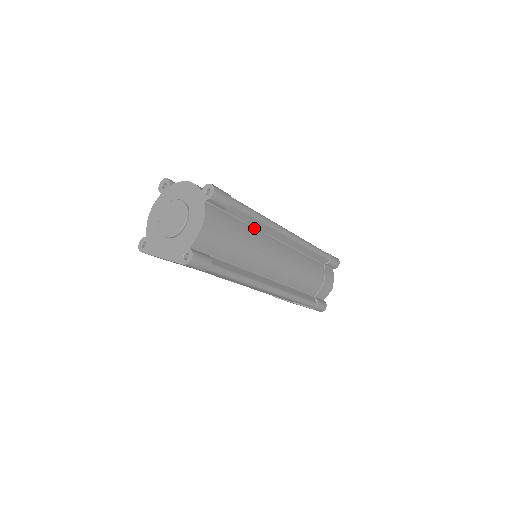
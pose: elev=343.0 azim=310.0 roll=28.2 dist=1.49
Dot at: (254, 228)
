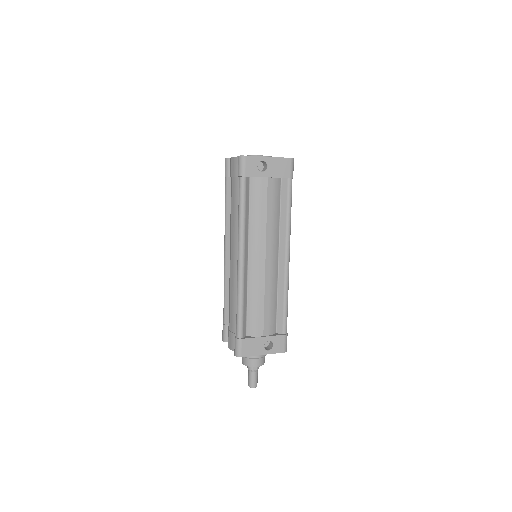
Dot at: occluded
